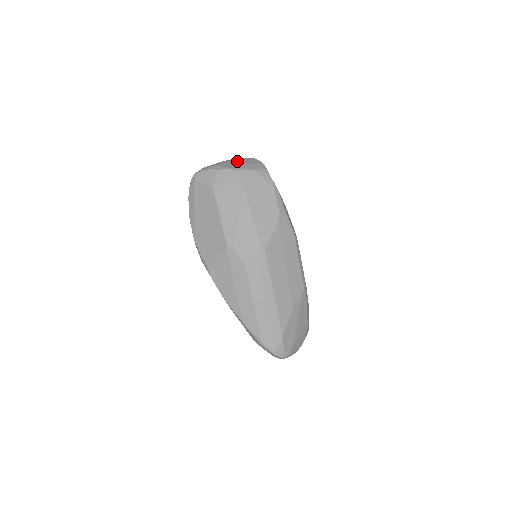
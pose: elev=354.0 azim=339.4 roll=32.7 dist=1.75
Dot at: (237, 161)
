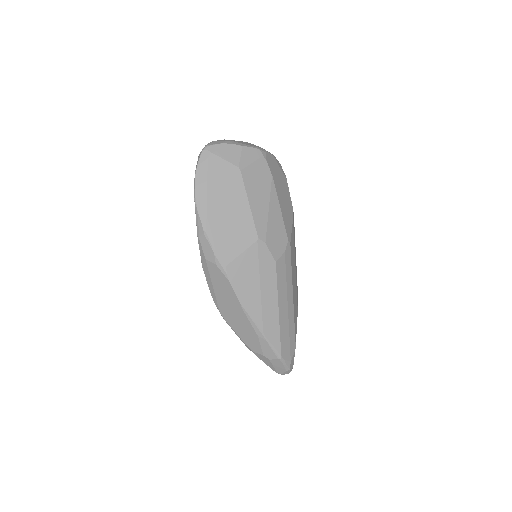
Dot at: occluded
